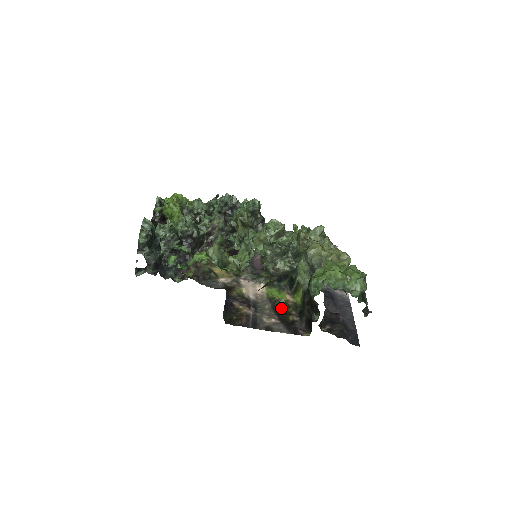
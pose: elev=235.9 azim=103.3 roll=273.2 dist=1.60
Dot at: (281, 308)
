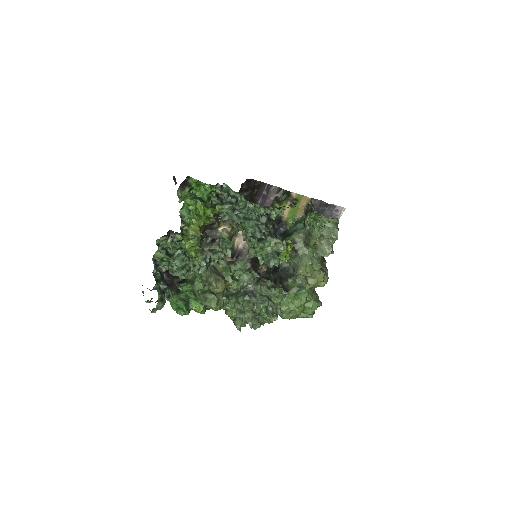
Dot at: occluded
